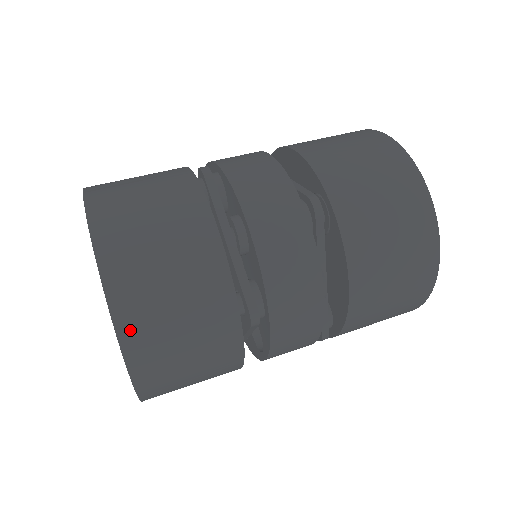
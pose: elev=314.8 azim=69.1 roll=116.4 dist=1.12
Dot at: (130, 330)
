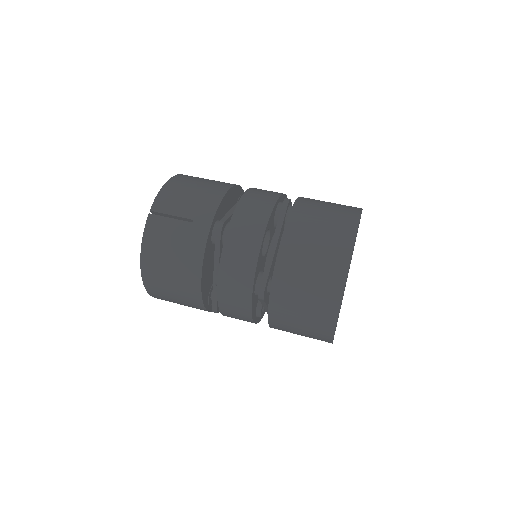
Dot at: (153, 293)
